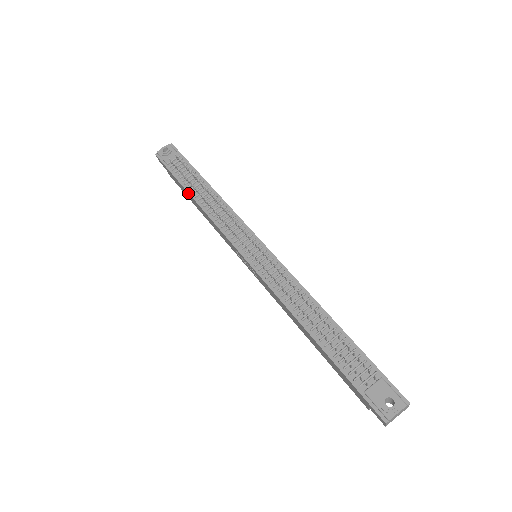
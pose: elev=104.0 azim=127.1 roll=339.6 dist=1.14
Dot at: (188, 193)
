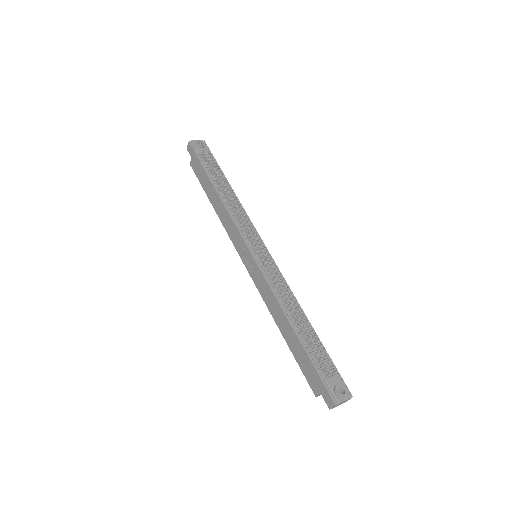
Dot at: (212, 184)
